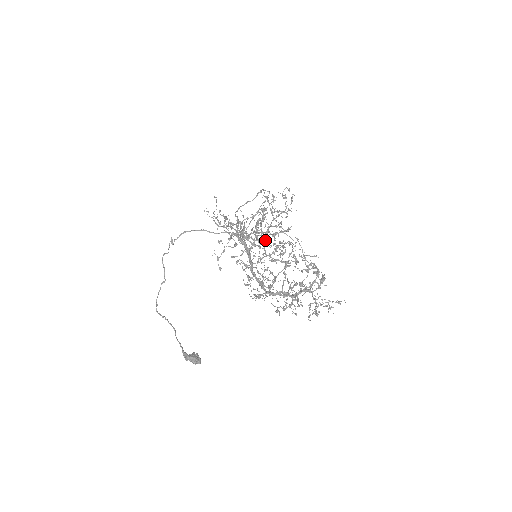
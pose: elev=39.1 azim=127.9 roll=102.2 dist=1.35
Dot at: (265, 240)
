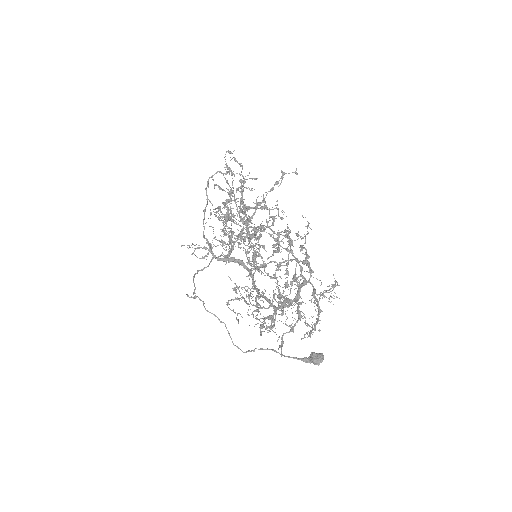
Dot at: occluded
